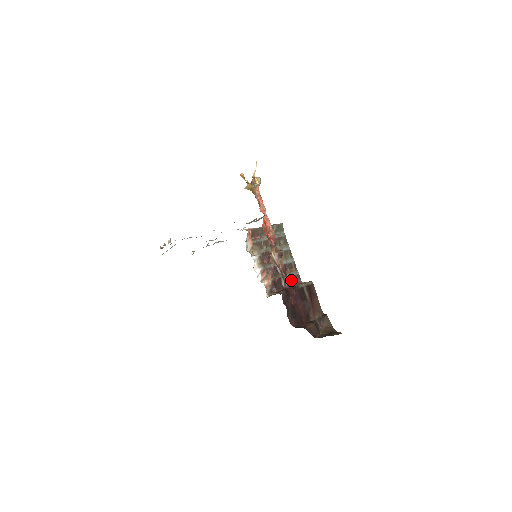
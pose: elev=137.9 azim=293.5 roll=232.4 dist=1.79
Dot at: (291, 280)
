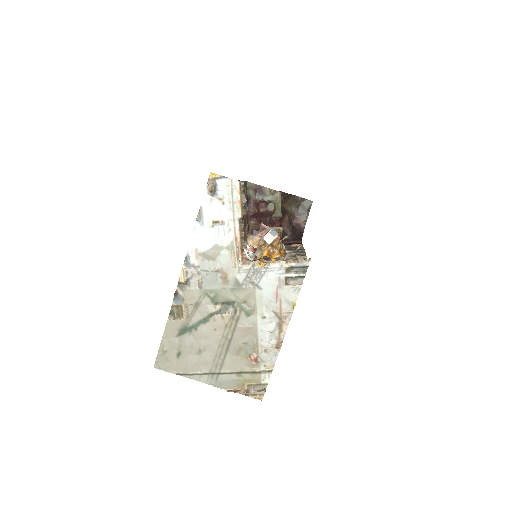
Dot at: (247, 199)
